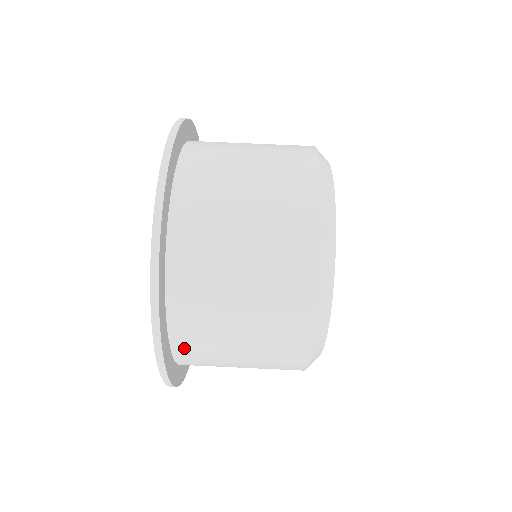
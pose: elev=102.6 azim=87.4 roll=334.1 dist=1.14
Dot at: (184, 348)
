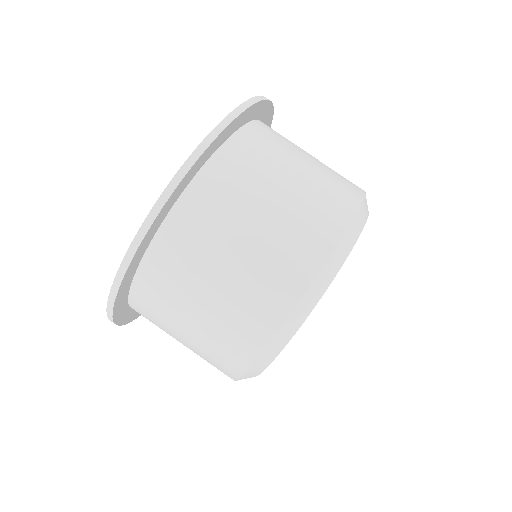
Dot at: (147, 281)
